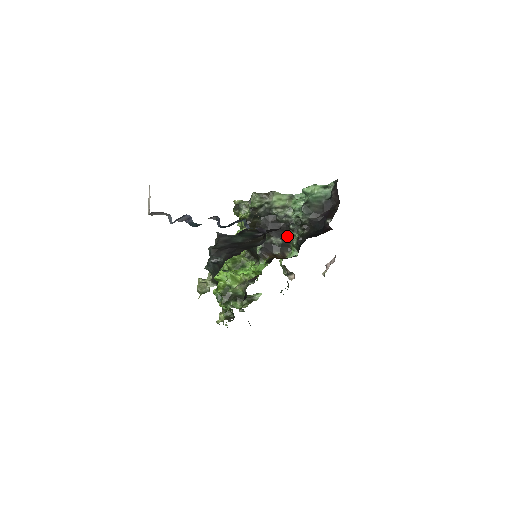
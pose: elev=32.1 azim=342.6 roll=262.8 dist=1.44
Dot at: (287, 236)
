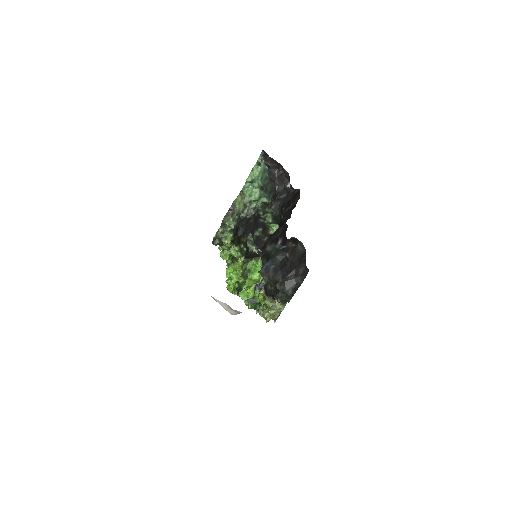
Dot at: (260, 222)
